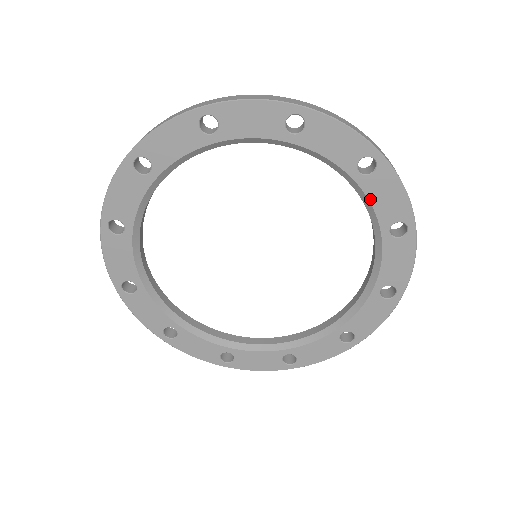
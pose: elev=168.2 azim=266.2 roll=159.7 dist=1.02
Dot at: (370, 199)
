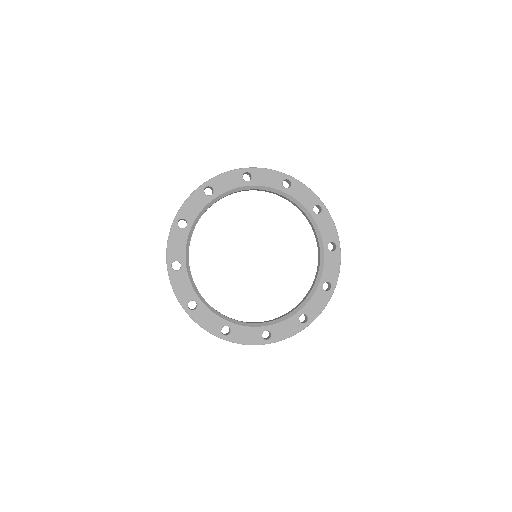
Dot at: (319, 227)
